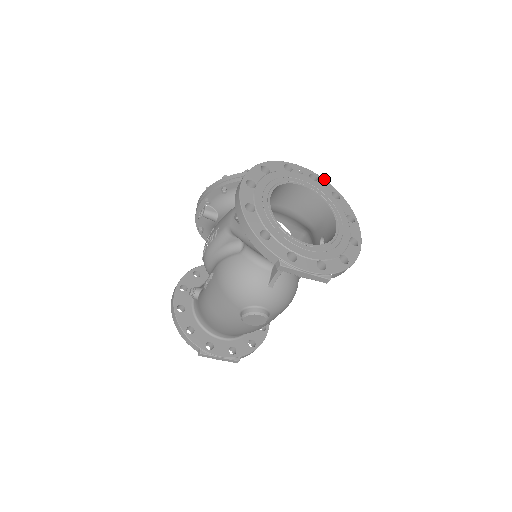
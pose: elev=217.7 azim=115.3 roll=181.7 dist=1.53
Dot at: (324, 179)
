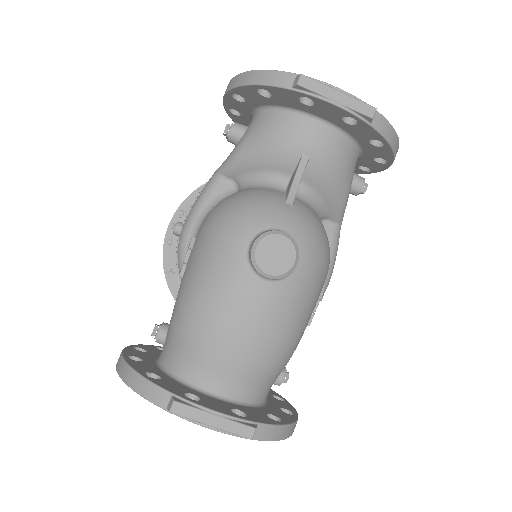
Dot at: occluded
